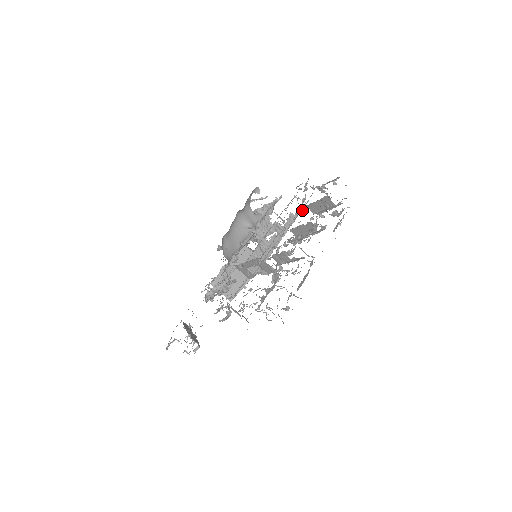
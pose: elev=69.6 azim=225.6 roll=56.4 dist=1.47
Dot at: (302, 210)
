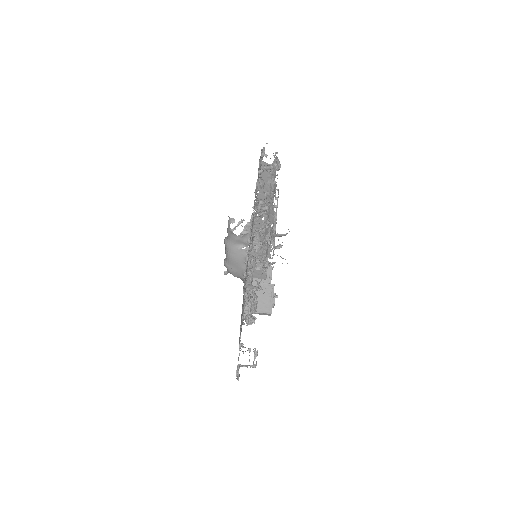
Dot at: (257, 191)
